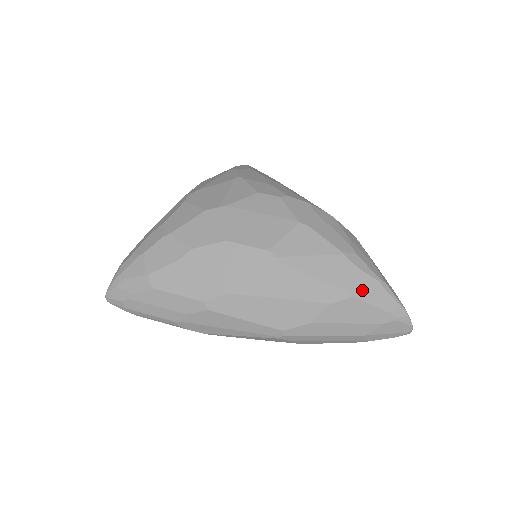
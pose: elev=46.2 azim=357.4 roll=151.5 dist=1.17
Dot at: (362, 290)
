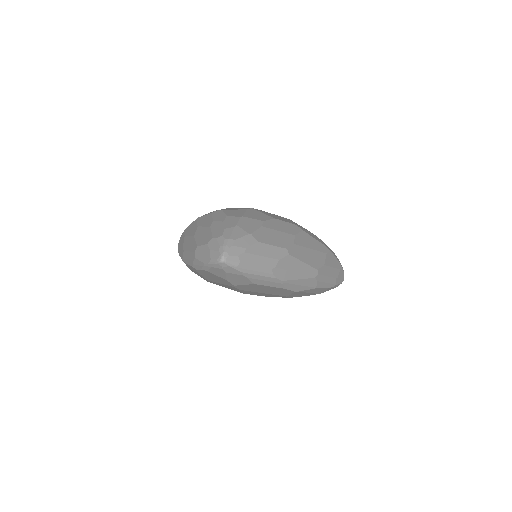
Dot at: (329, 249)
